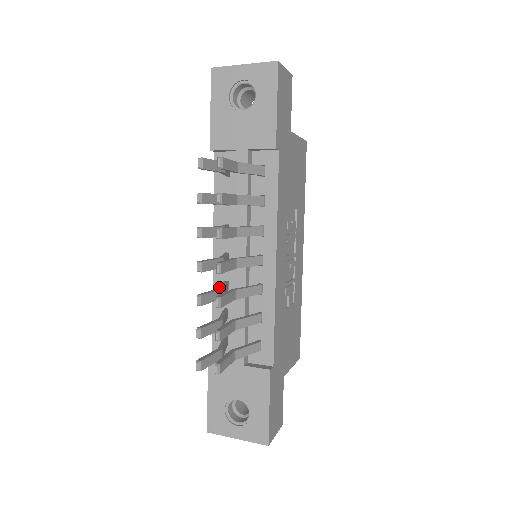
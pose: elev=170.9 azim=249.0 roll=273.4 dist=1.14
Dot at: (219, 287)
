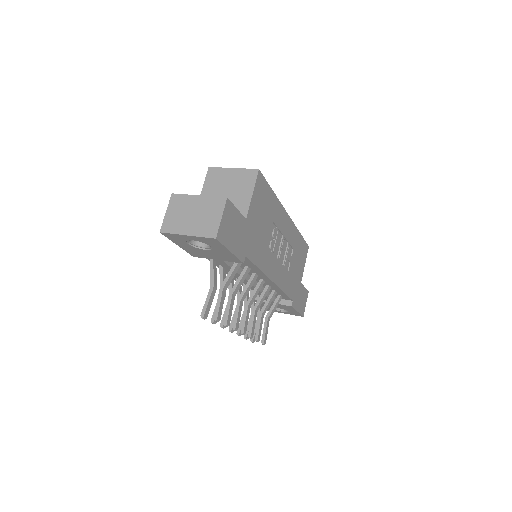
Dot at: (244, 305)
